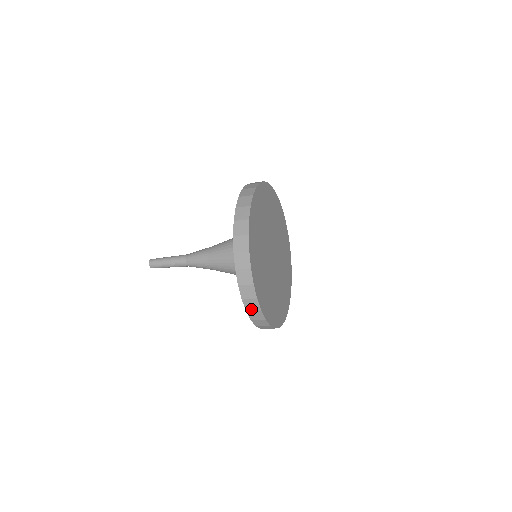
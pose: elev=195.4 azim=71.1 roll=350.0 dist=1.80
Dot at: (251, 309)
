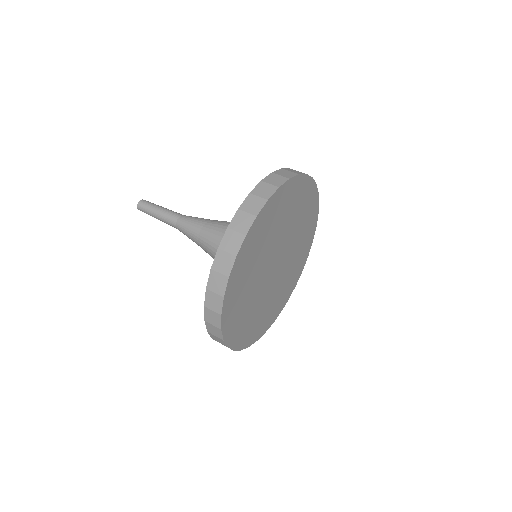
Dot at: occluded
